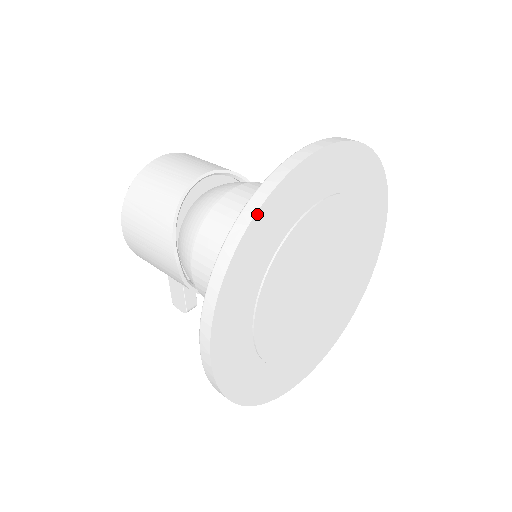
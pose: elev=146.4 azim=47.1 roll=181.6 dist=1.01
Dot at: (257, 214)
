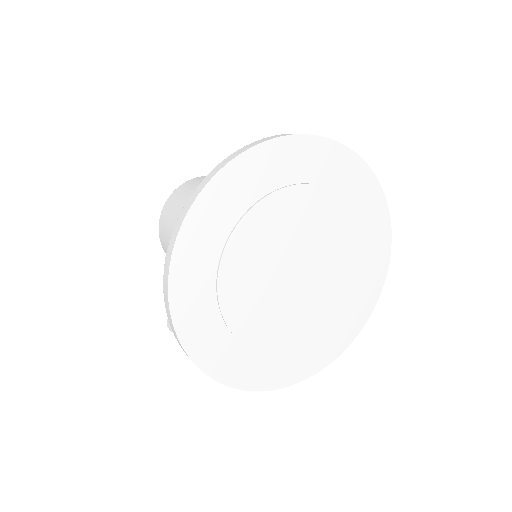
Dot at: (265, 143)
